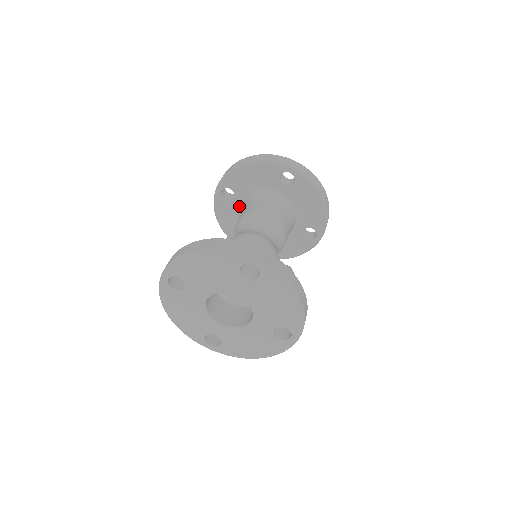
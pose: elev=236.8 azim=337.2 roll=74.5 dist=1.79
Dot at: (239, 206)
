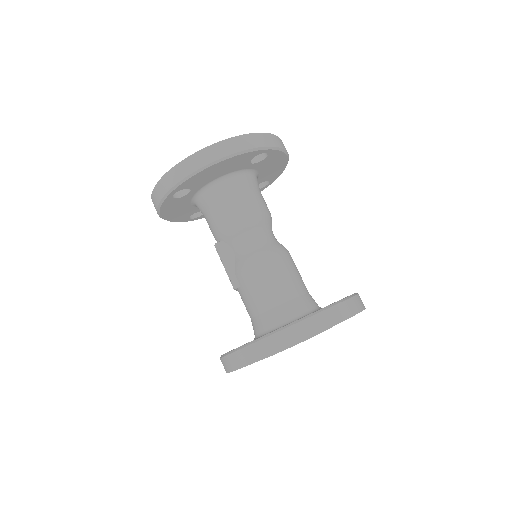
Dot at: (192, 196)
